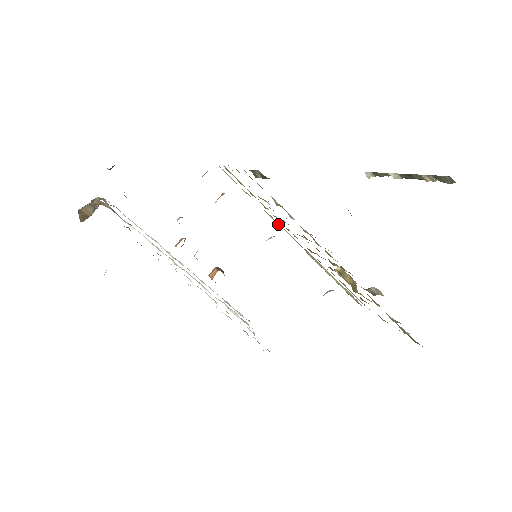
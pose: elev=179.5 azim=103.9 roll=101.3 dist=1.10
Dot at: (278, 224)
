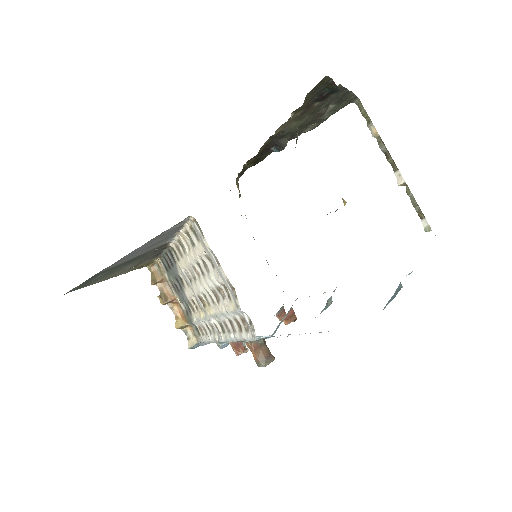
Dot at: occluded
